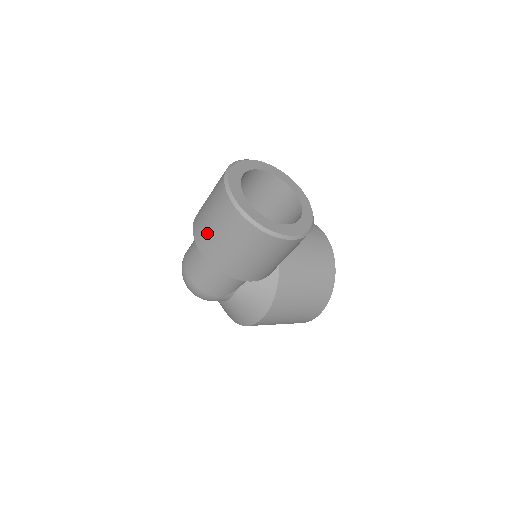
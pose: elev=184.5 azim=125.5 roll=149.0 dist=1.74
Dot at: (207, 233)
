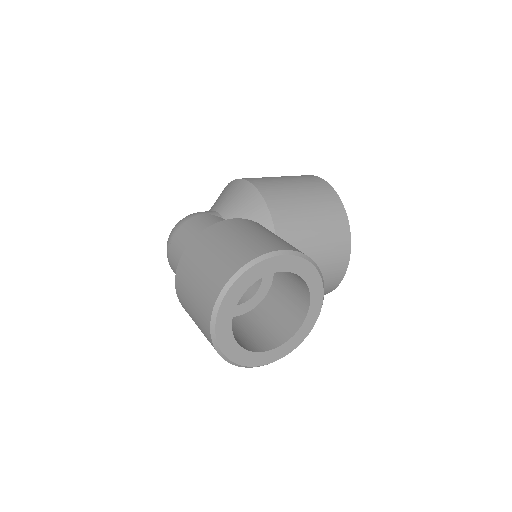
Dot at: (186, 305)
